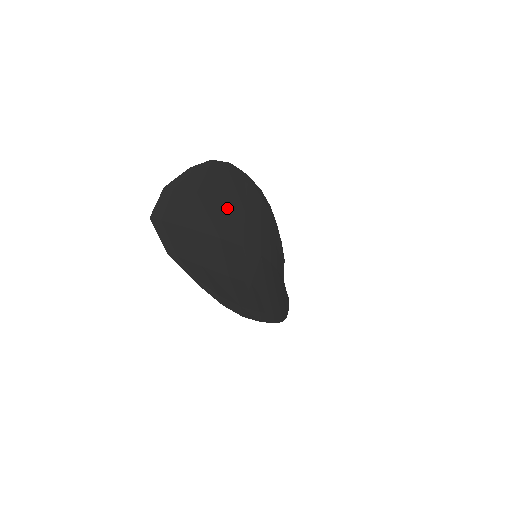
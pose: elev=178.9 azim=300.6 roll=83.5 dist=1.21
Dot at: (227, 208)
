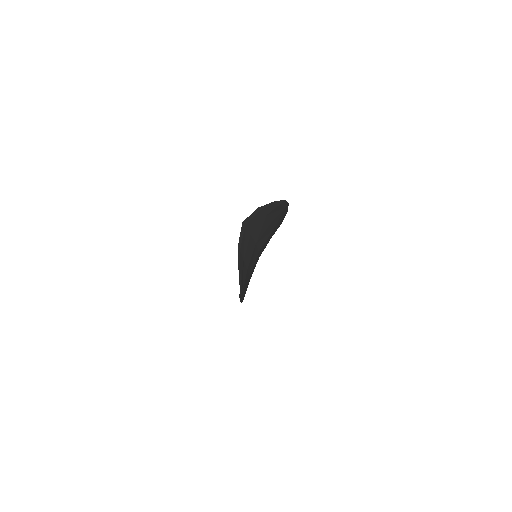
Dot at: (269, 227)
